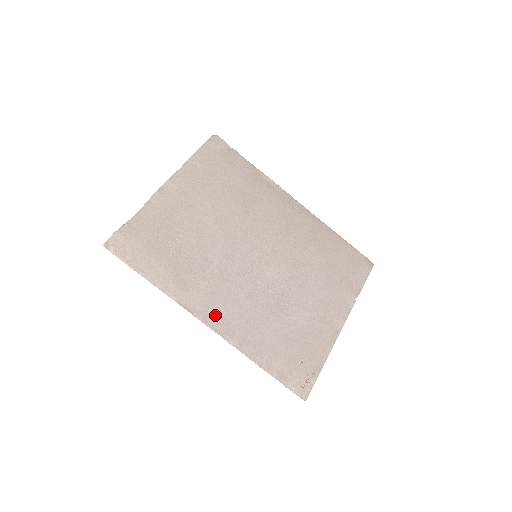
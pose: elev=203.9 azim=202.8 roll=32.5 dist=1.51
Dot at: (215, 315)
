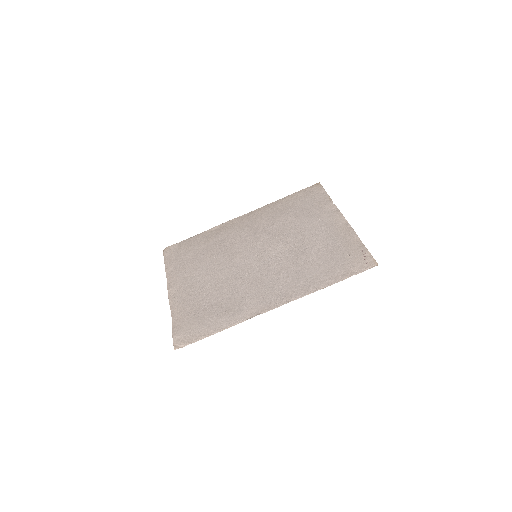
Dot at: (273, 299)
